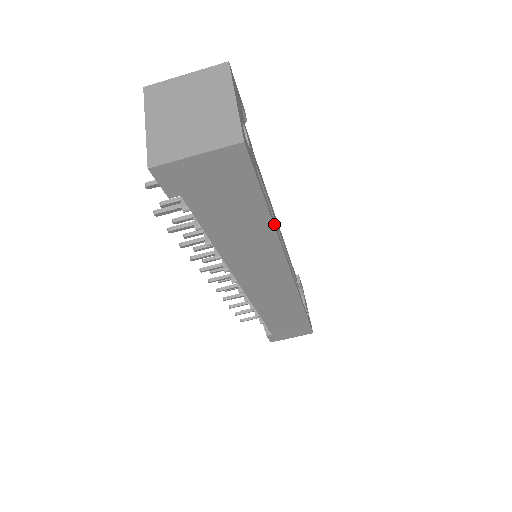
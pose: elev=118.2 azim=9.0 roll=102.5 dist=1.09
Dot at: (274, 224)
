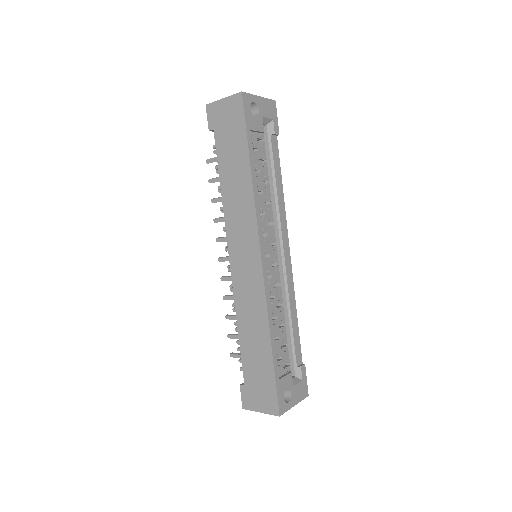
Dot at: (253, 177)
